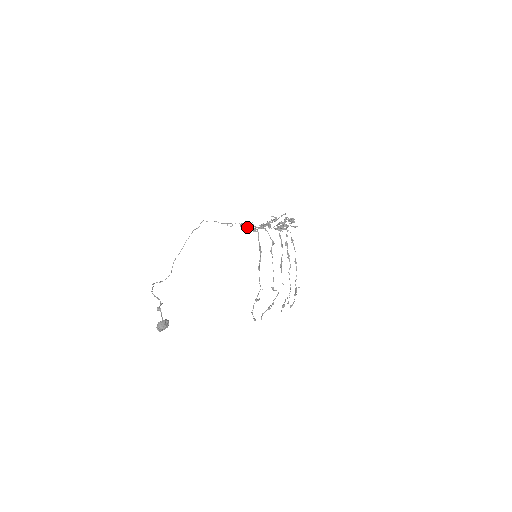
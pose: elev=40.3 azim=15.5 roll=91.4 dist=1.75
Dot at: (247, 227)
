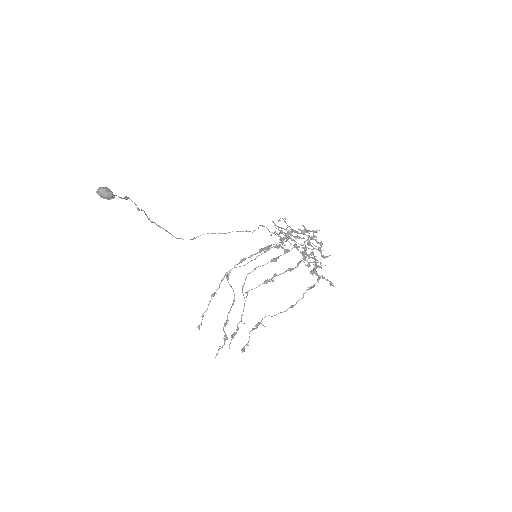
Dot at: (279, 234)
